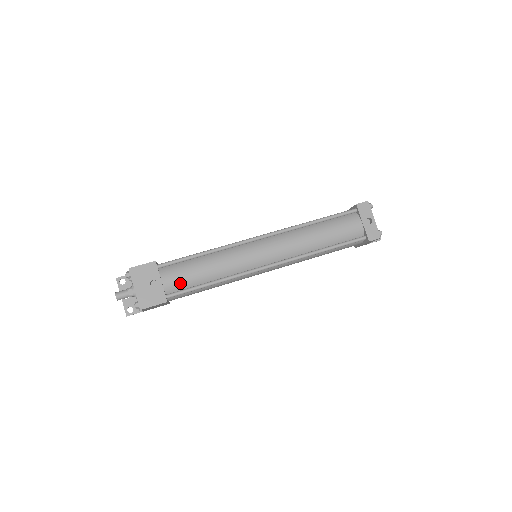
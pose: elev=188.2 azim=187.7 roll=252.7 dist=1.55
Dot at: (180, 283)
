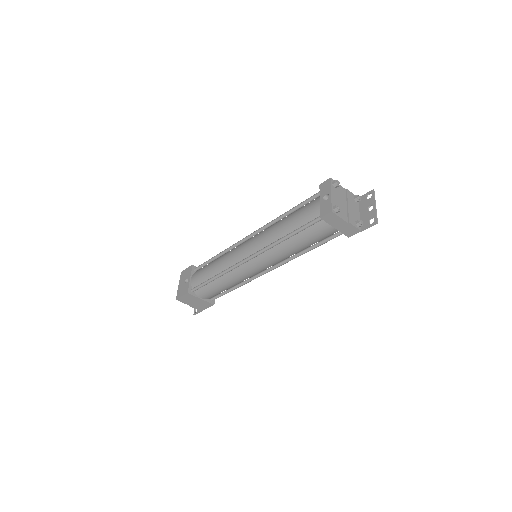
Dot at: (199, 279)
